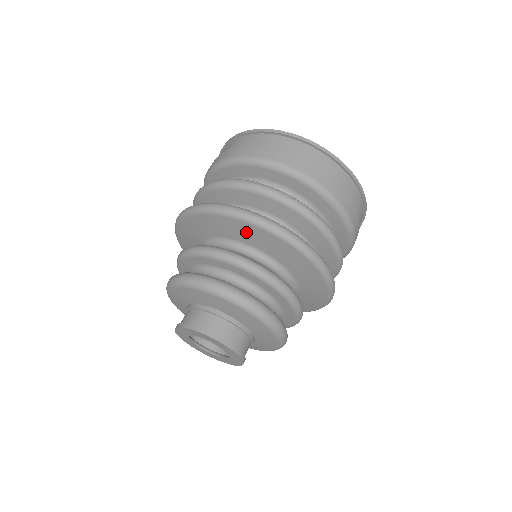
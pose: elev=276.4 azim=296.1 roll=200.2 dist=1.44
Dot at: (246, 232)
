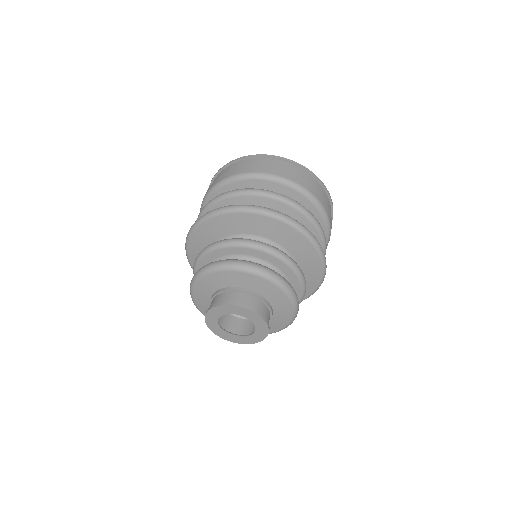
Dot at: (246, 222)
